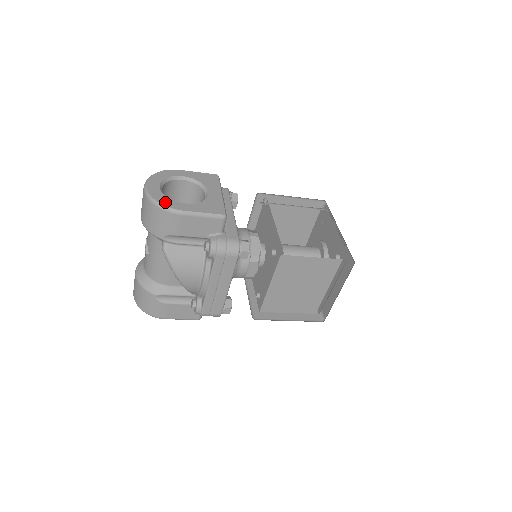
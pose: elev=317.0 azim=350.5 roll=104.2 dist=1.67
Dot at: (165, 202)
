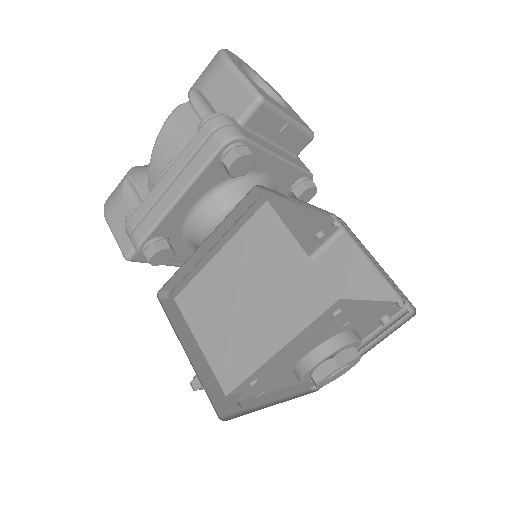
Dot at: (230, 54)
